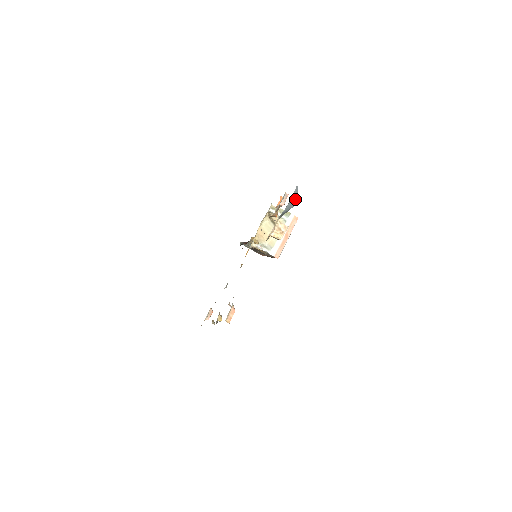
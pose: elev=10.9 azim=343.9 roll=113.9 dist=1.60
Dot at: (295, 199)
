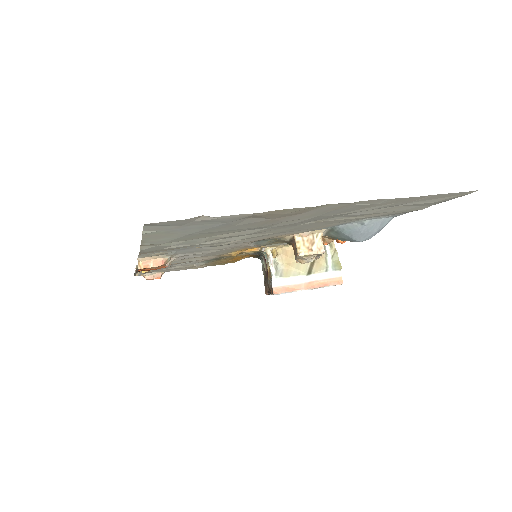
Dot at: (368, 233)
